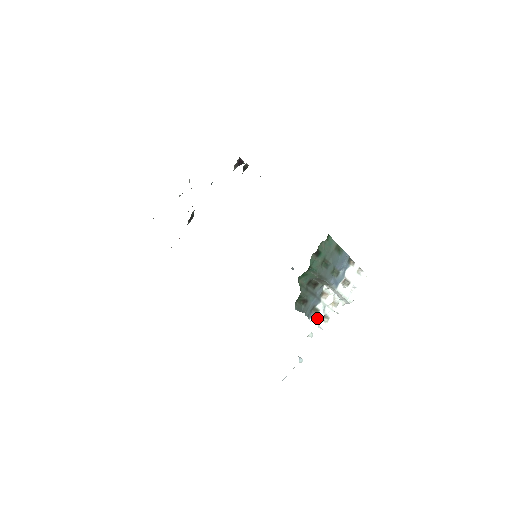
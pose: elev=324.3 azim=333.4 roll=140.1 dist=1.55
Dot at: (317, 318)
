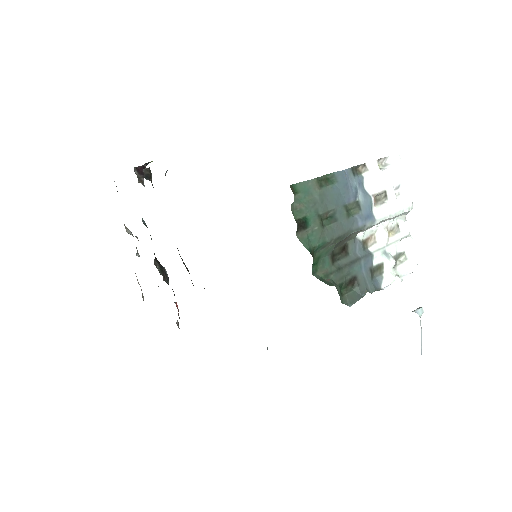
Dot at: (389, 273)
